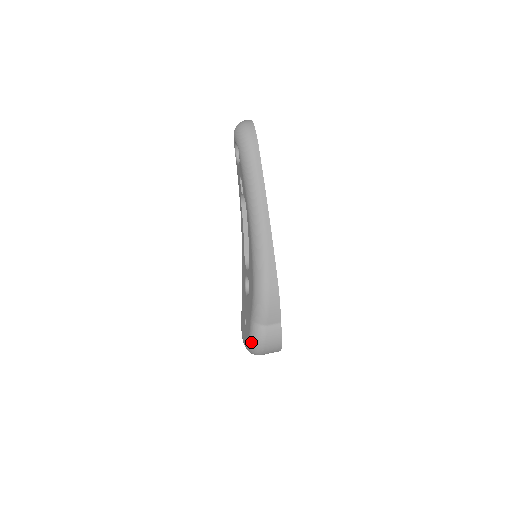
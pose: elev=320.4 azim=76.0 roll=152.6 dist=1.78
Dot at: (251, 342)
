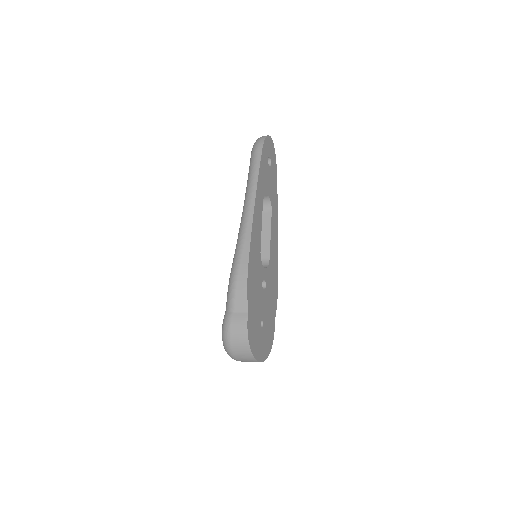
Dot at: (222, 333)
